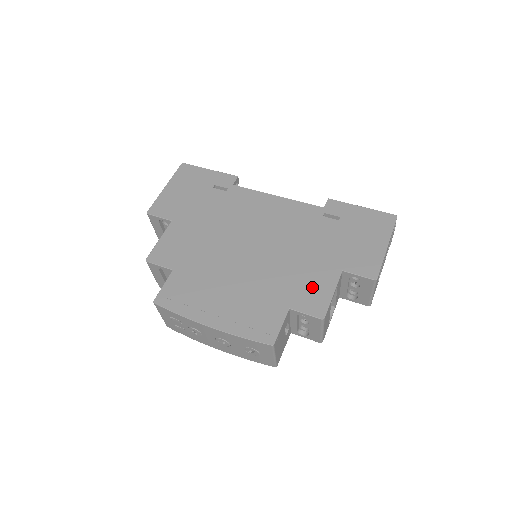
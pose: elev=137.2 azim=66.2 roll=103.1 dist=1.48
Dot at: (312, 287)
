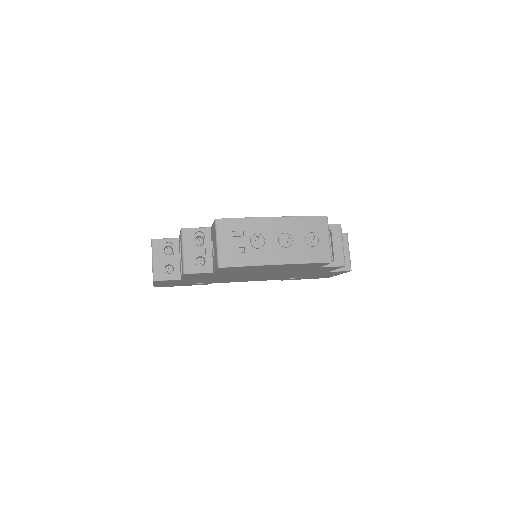
Dot at: occluded
